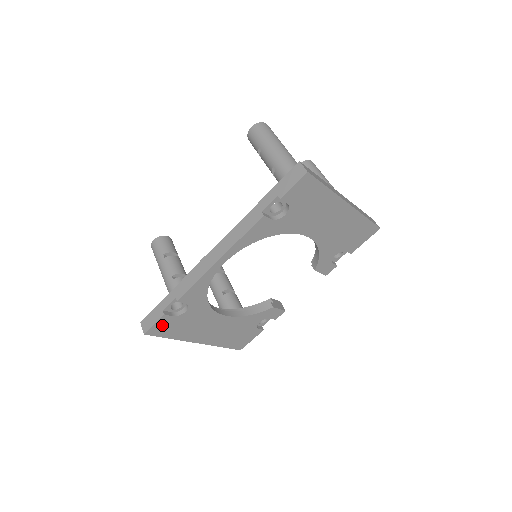
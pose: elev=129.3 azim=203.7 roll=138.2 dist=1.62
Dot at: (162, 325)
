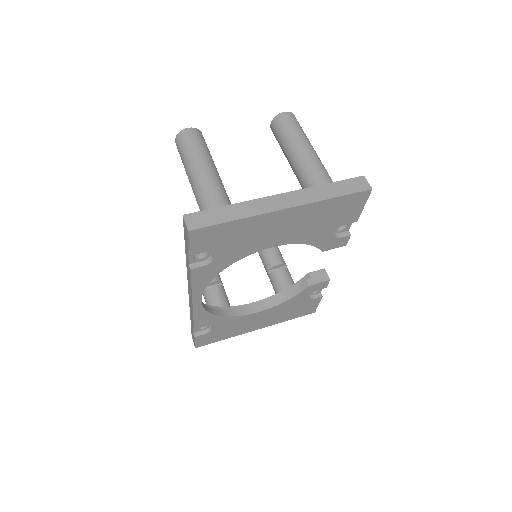
Dot at: (203, 340)
